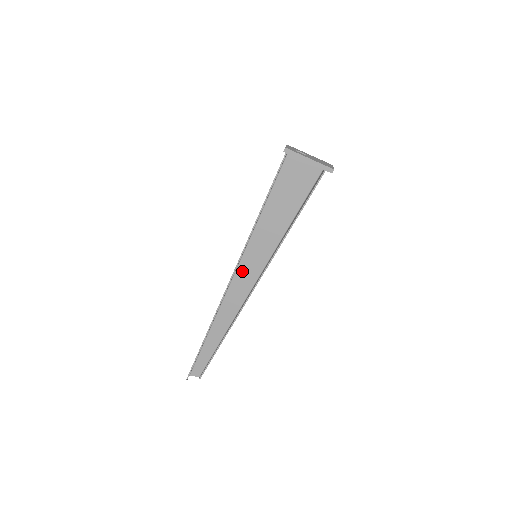
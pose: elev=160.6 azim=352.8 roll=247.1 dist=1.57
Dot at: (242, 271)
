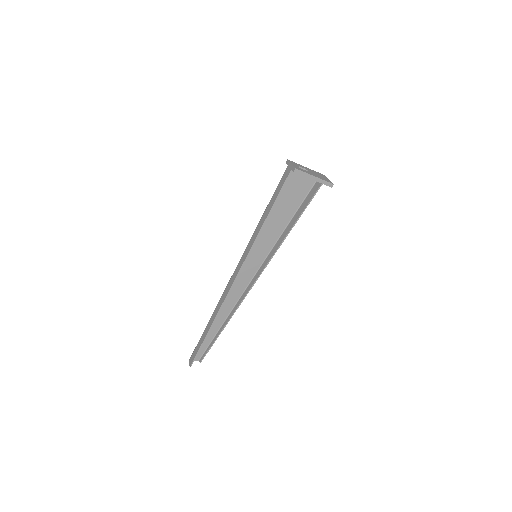
Dot at: (242, 269)
